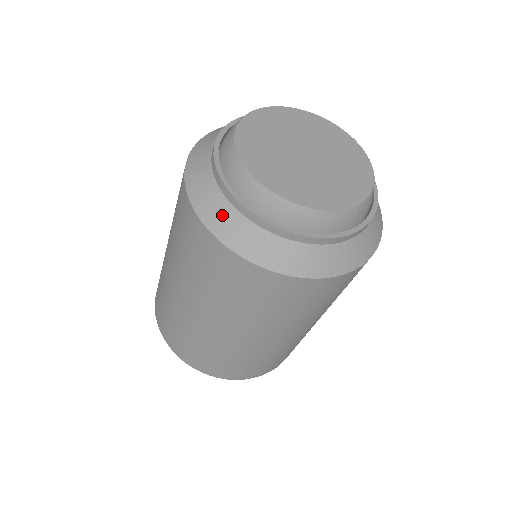
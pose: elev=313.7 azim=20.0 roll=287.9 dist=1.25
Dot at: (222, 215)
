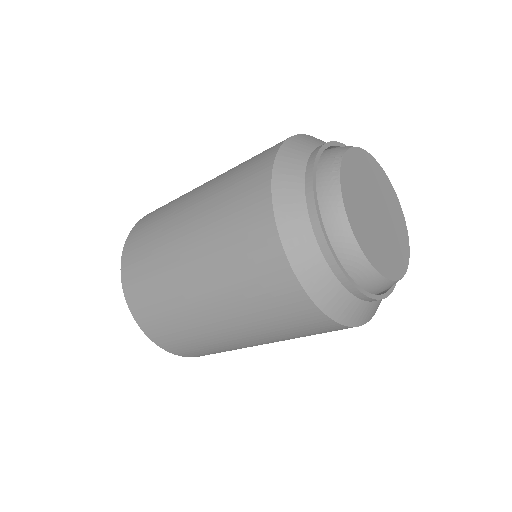
Dot at: (312, 264)
